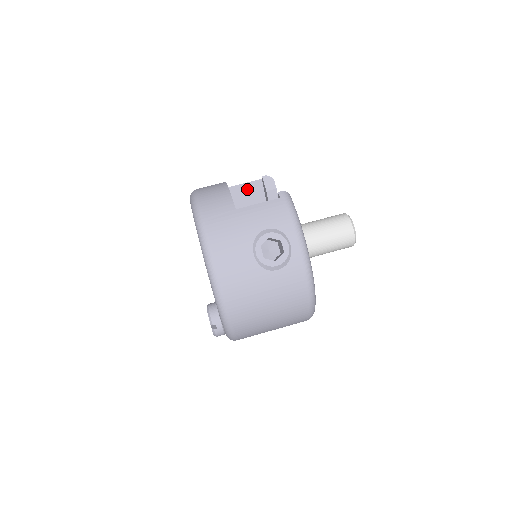
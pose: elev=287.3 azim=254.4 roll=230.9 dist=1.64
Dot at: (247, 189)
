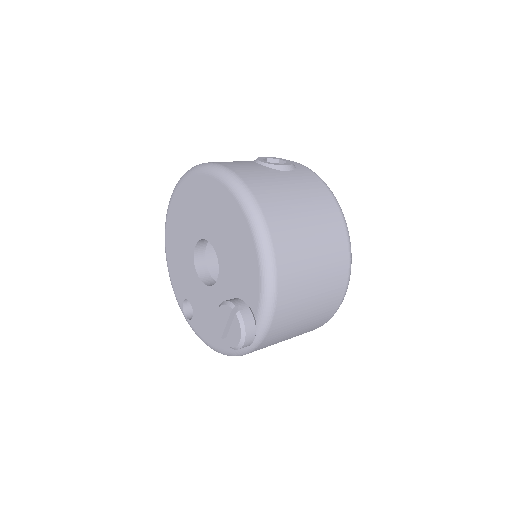
Dot at: occluded
